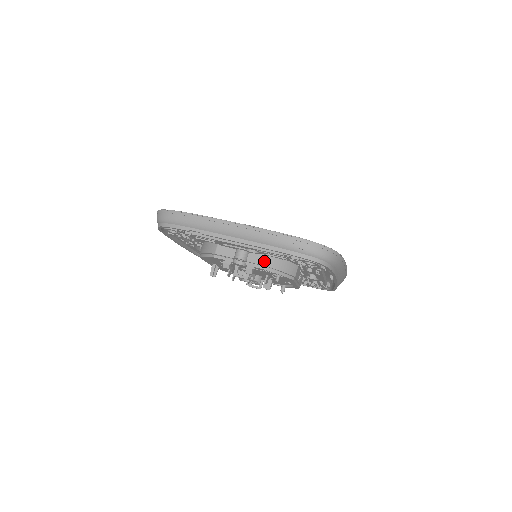
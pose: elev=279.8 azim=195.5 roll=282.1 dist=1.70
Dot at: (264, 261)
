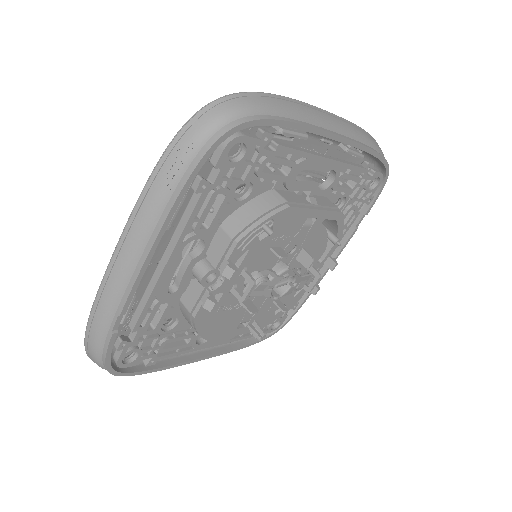
Dot at: (224, 239)
